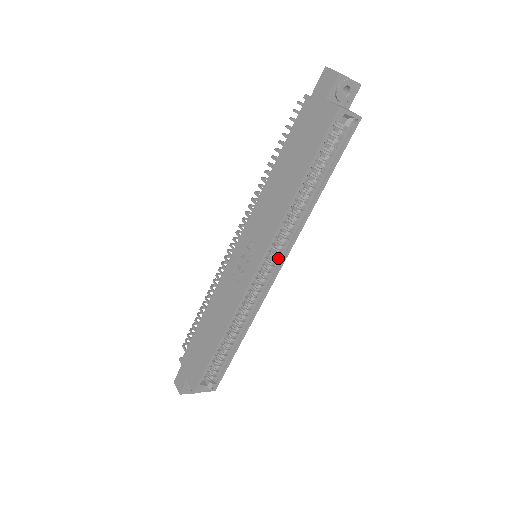
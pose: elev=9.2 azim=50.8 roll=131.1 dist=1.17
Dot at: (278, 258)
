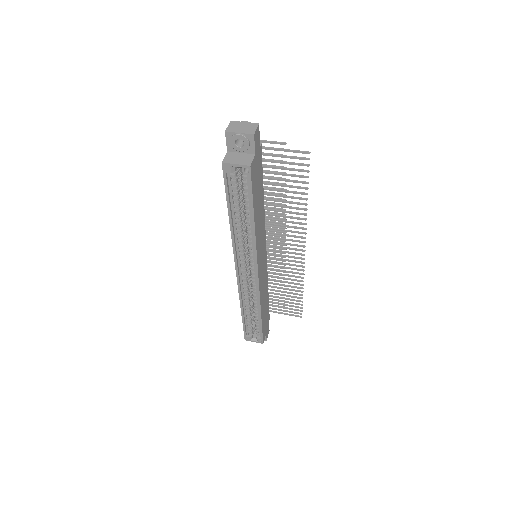
Dot at: (254, 263)
